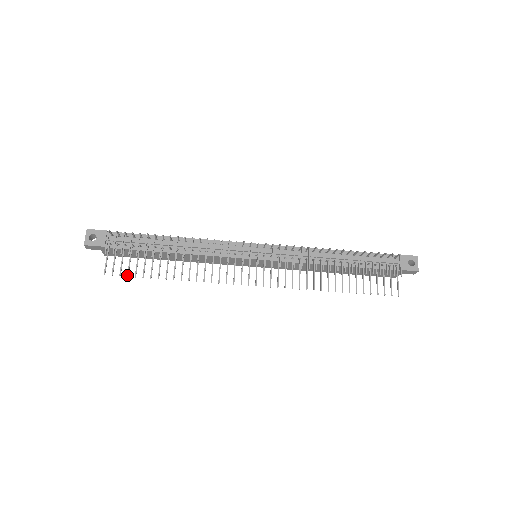
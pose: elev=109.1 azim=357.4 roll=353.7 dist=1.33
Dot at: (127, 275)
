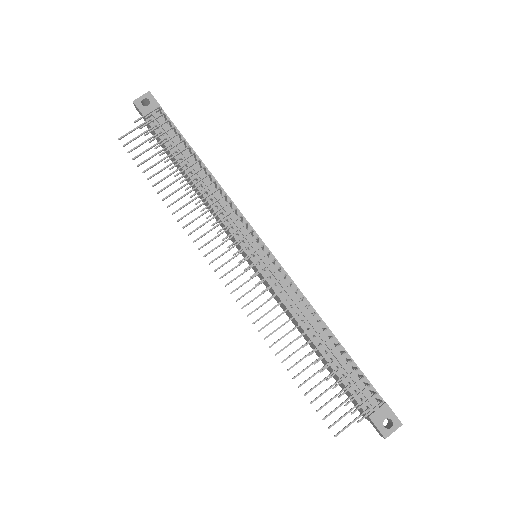
Dot at: (134, 158)
